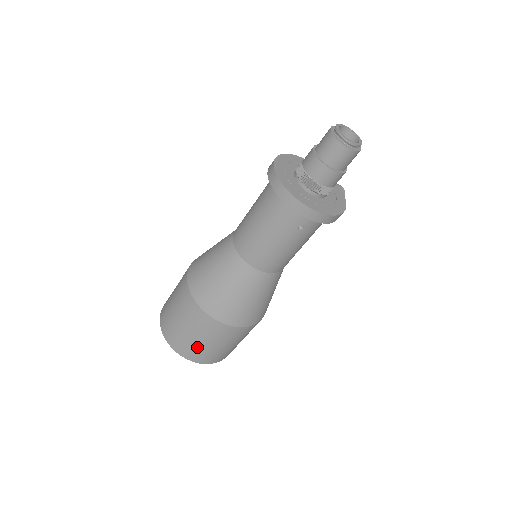
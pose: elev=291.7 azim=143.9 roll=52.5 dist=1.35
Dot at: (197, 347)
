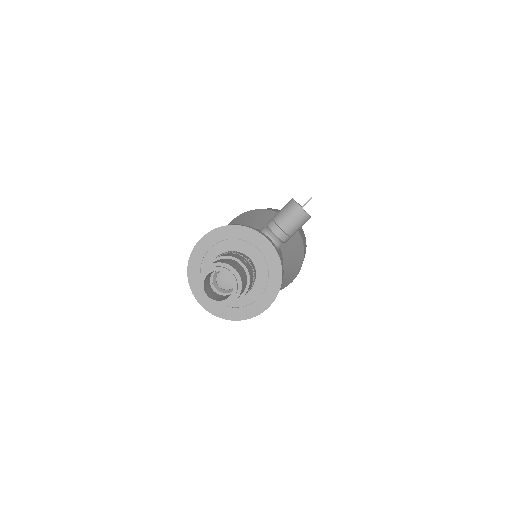
Dot at: occluded
